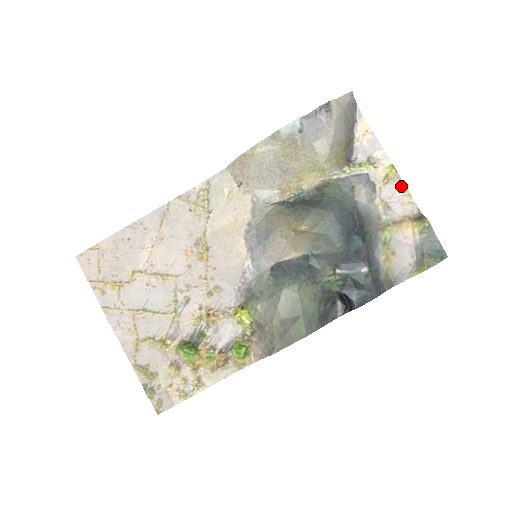
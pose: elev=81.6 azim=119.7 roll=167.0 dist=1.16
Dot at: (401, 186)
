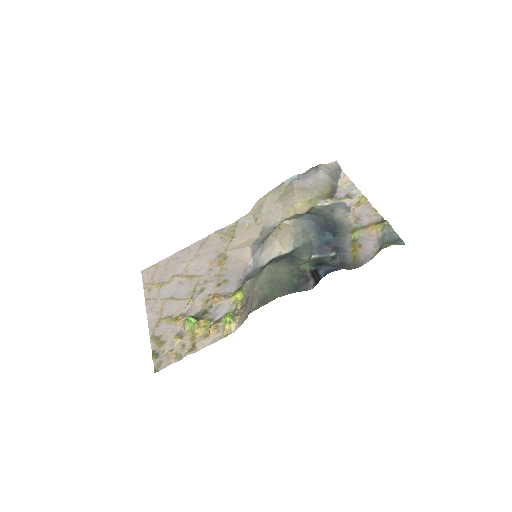
Dot at: (369, 206)
